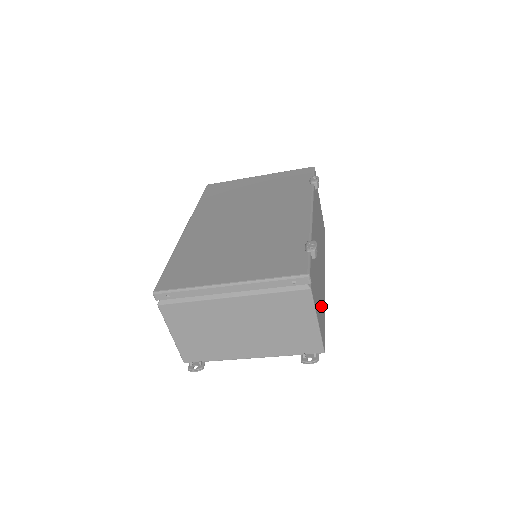
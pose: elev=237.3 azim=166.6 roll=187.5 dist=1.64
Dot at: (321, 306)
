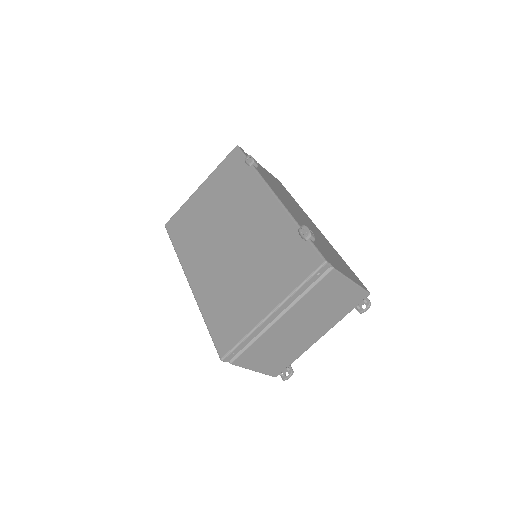
Dot at: (340, 261)
